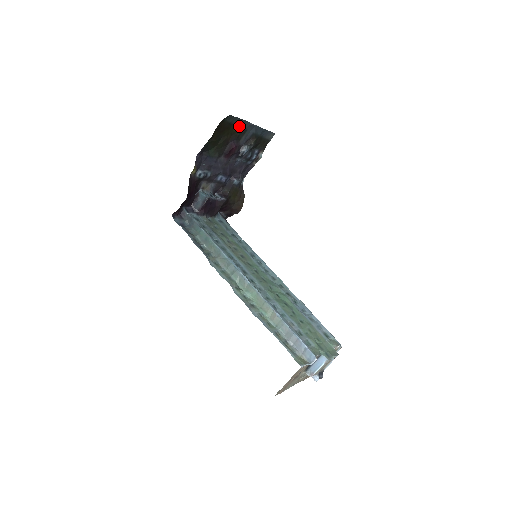
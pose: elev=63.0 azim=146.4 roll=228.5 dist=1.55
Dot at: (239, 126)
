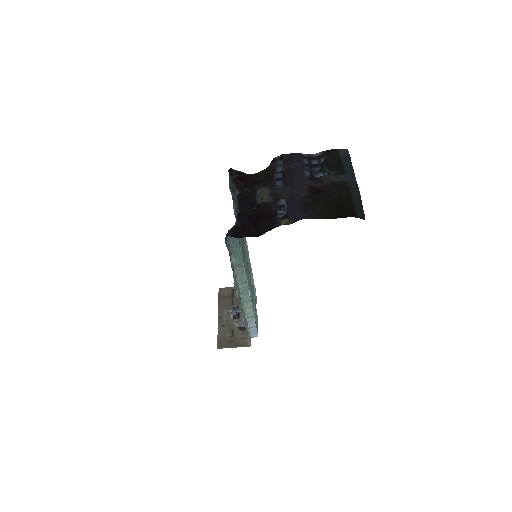
Dot at: (350, 191)
